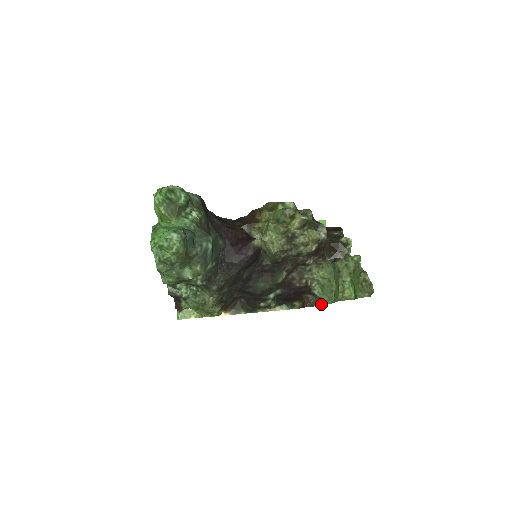
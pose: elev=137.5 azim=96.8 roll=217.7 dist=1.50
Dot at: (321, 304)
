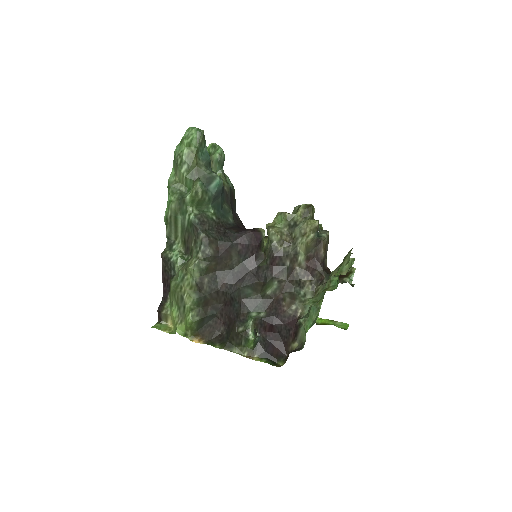
Dot at: occluded
